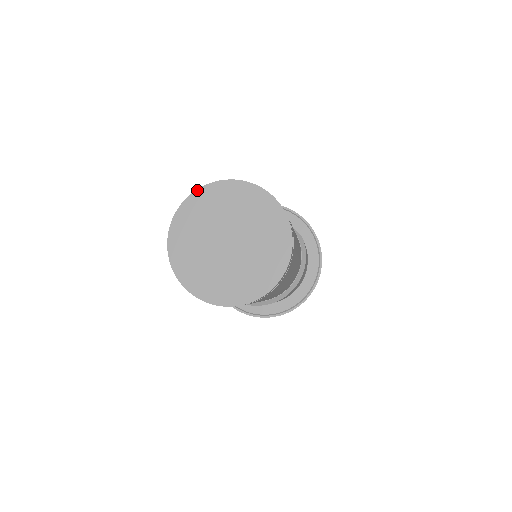
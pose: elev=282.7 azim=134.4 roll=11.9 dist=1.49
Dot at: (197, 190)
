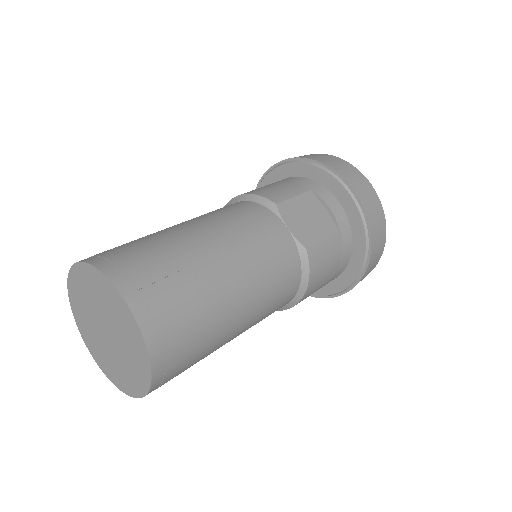
Dot at: (74, 264)
